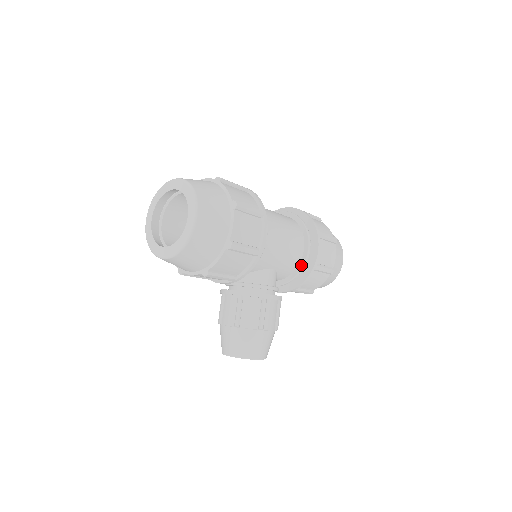
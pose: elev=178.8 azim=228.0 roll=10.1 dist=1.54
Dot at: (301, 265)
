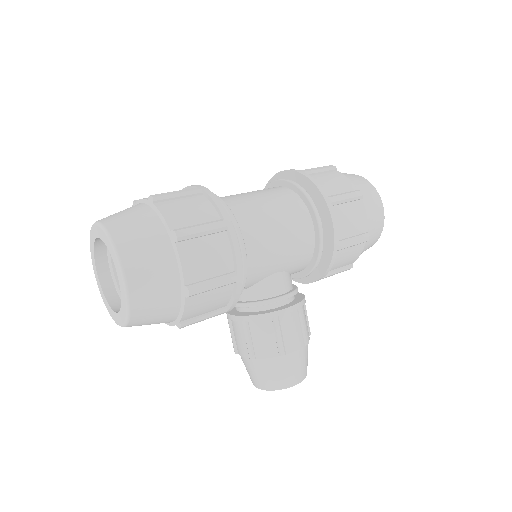
Dot at: (316, 251)
